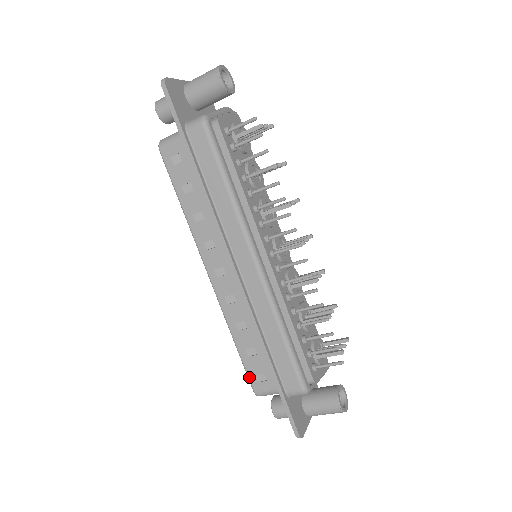
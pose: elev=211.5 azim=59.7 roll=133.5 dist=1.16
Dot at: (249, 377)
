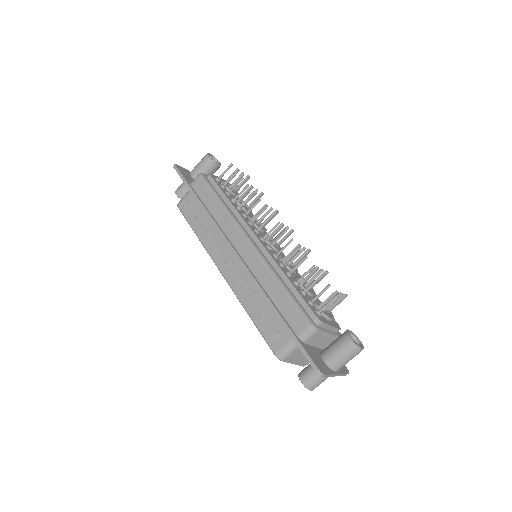
Dot at: (267, 342)
